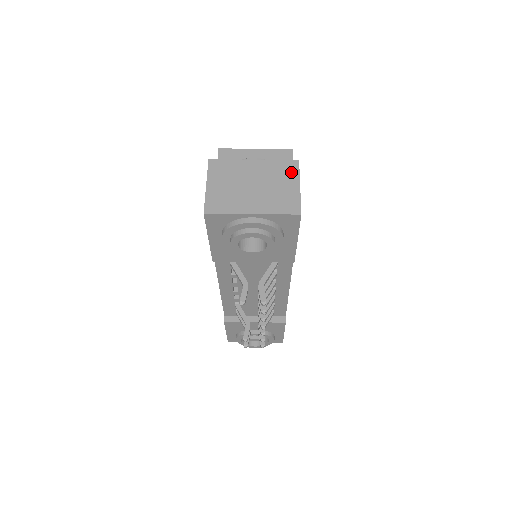
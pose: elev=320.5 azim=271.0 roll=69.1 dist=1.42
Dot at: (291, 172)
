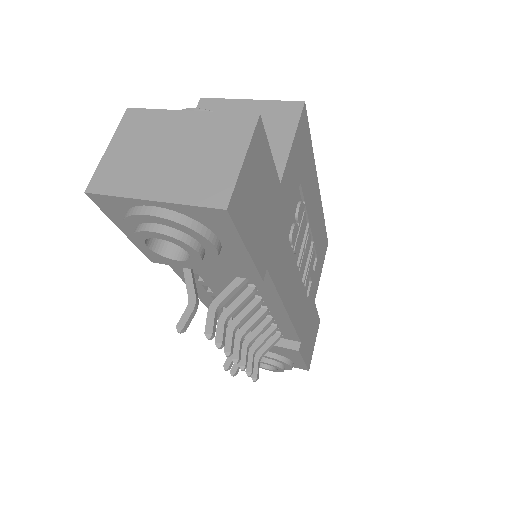
Dot at: (239, 134)
